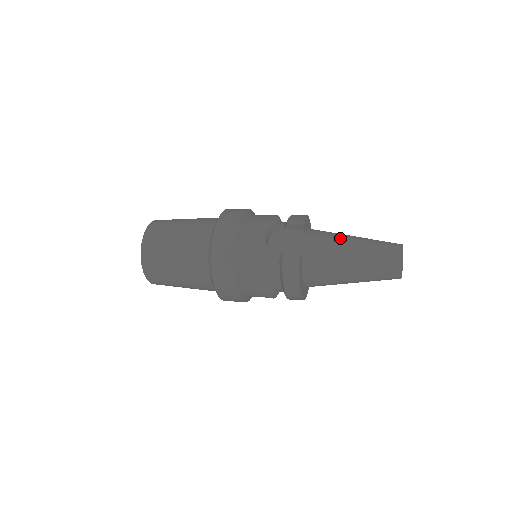
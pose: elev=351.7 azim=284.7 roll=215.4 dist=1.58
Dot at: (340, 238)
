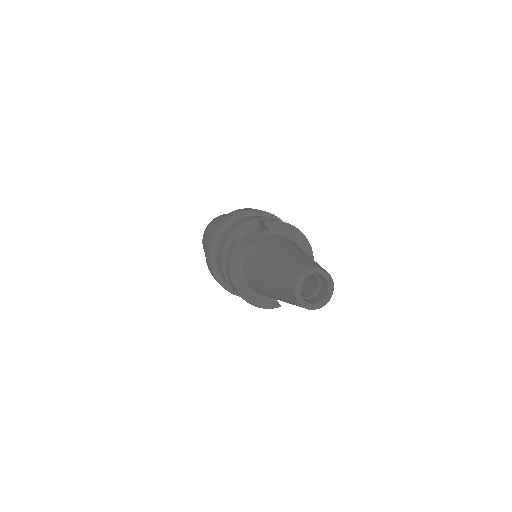
Dot at: (283, 245)
